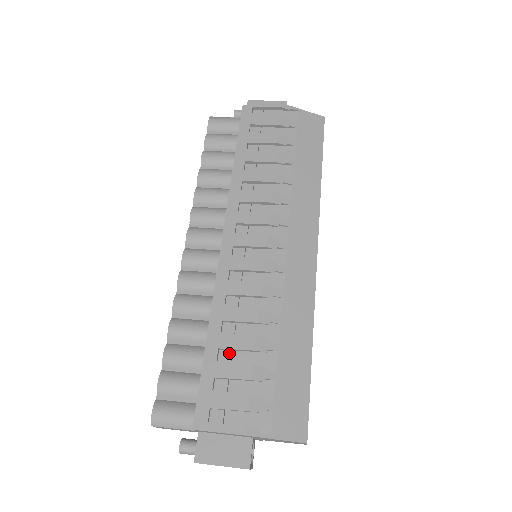
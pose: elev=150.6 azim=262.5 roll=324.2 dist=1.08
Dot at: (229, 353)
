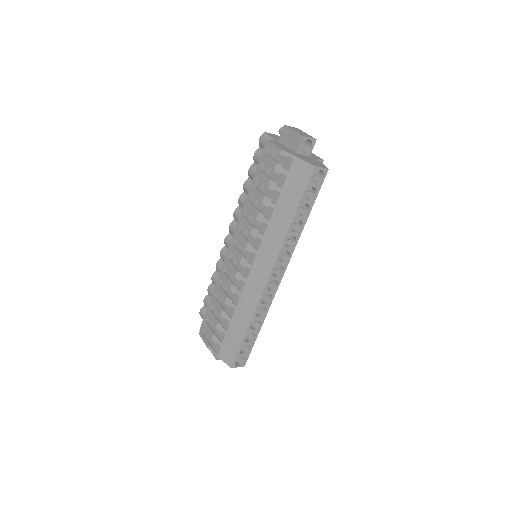
Dot at: occluded
